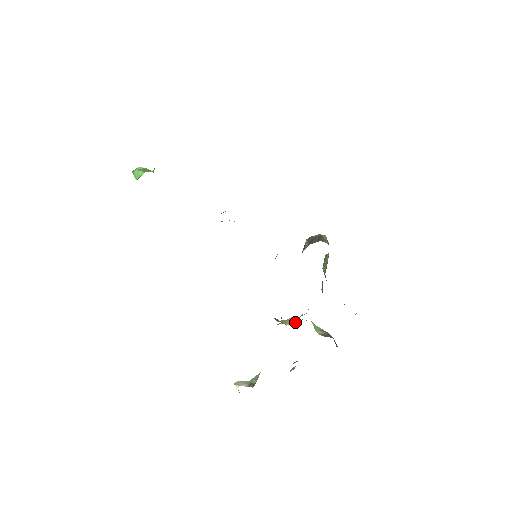
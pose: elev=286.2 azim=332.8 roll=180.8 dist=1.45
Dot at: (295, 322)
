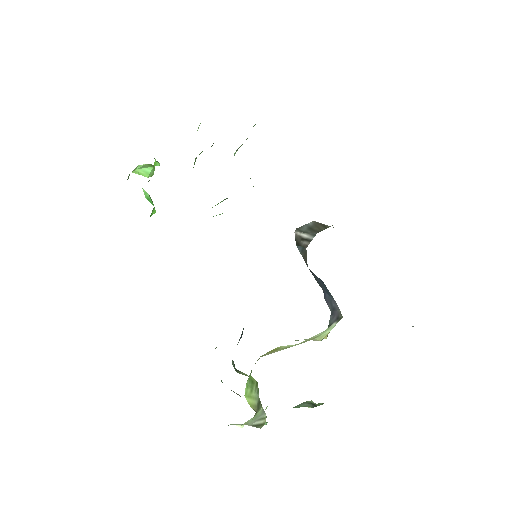
Dot at: (320, 340)
